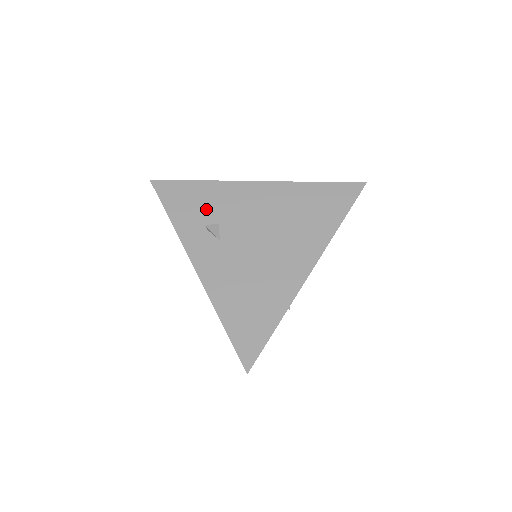
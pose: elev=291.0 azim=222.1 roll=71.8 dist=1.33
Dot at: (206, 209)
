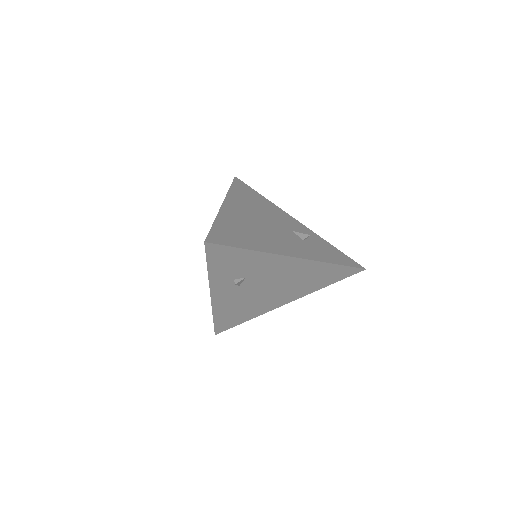
Dot at: (242, 269)
